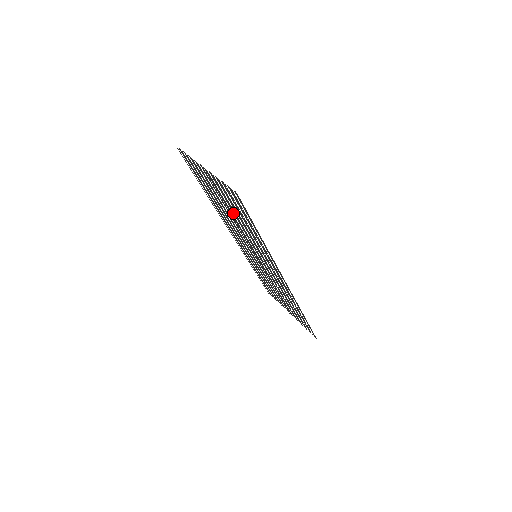
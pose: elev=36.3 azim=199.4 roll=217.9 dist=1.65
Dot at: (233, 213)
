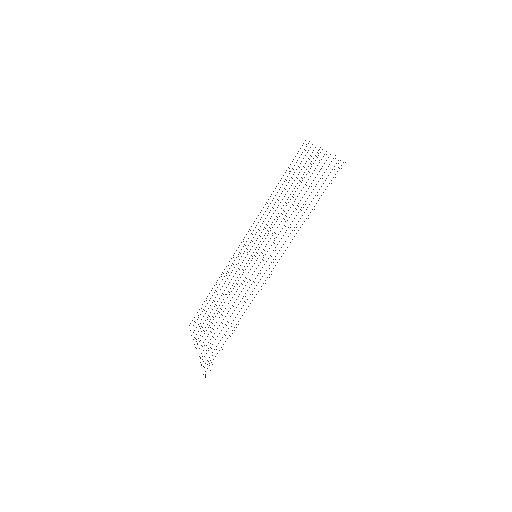
Dot at: occluded
